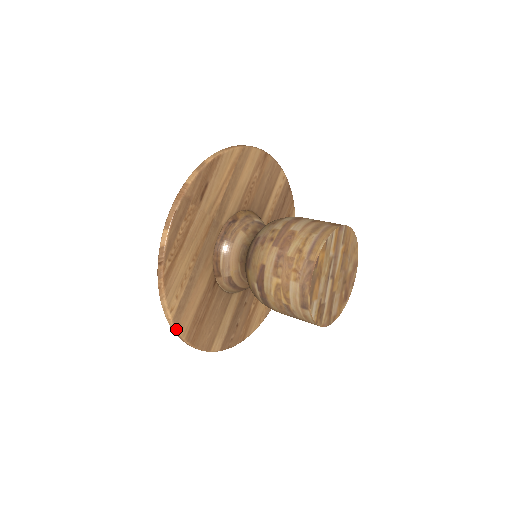
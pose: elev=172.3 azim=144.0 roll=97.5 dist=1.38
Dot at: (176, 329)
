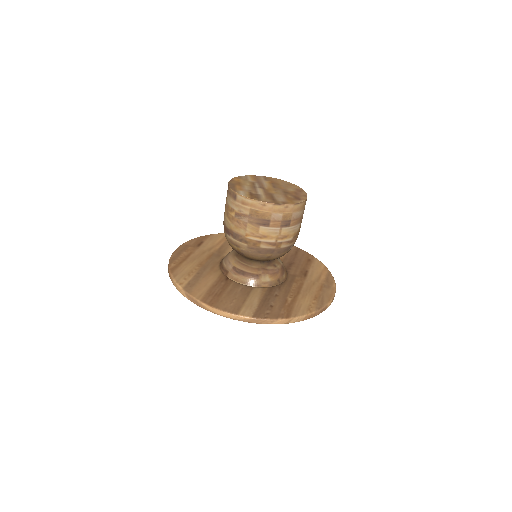
Dot at: (188, 294)
